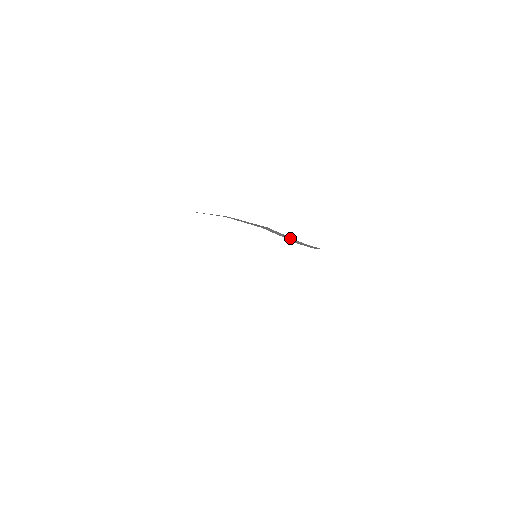
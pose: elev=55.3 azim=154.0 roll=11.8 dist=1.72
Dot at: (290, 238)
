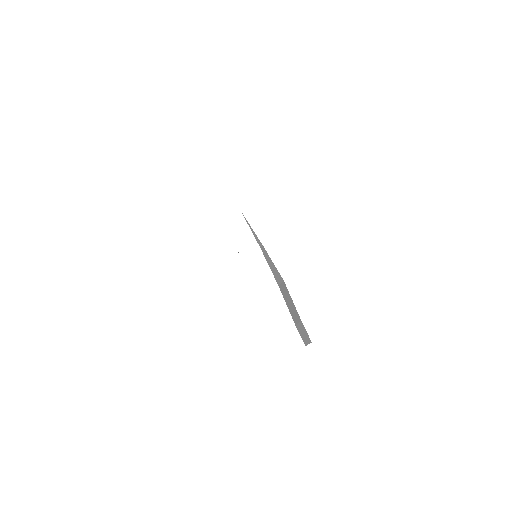
Dot at: (293, 307)
